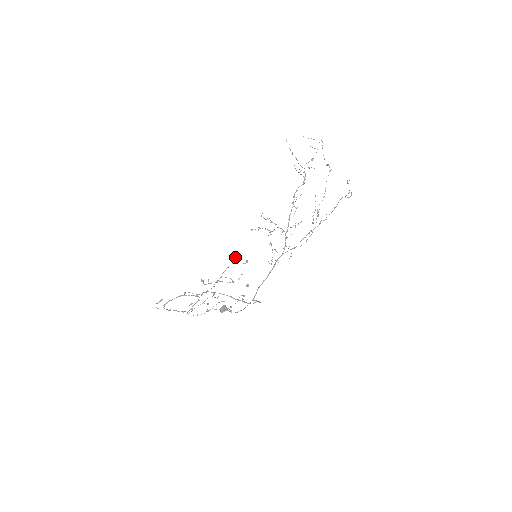
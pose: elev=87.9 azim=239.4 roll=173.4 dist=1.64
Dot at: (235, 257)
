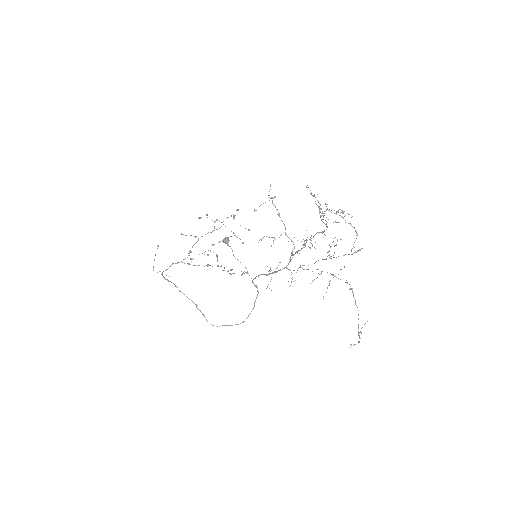
Dot at: occluded
